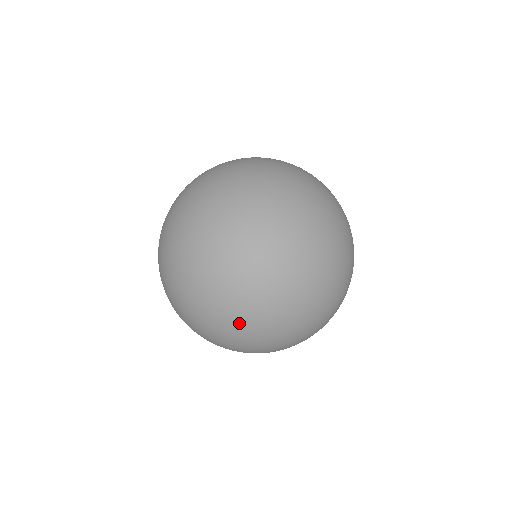
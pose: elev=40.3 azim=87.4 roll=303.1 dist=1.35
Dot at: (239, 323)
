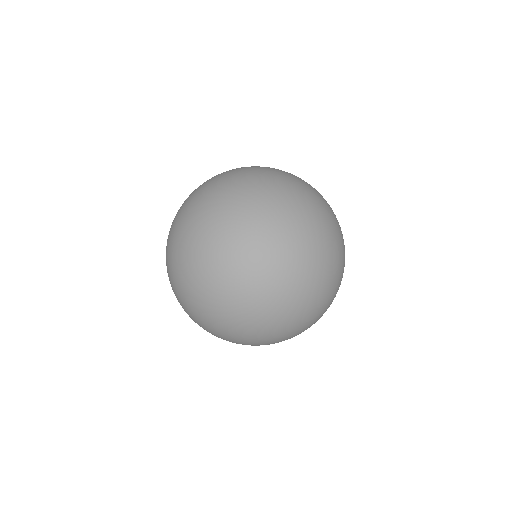
Dot at: (265, 326)
